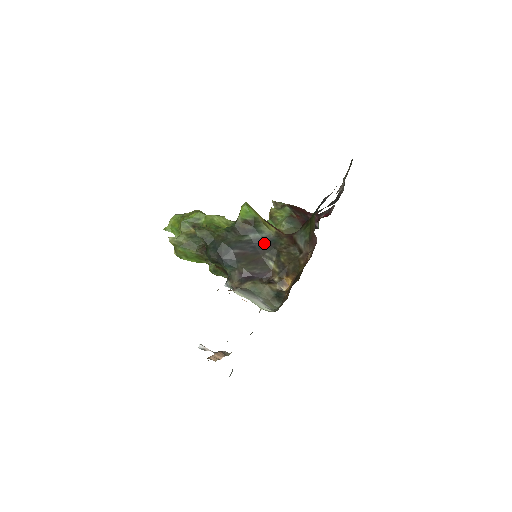
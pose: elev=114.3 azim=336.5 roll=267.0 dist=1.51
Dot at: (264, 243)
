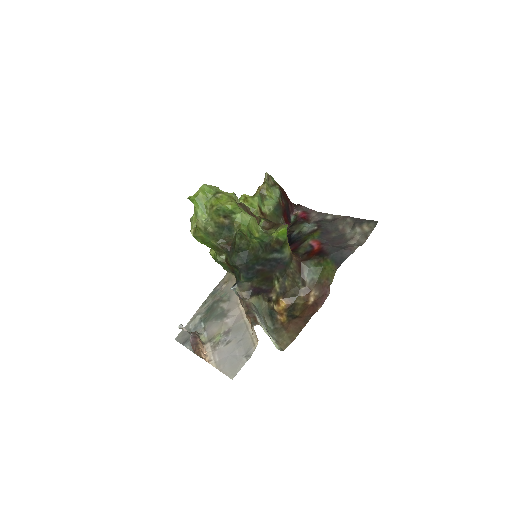
Dot at: (279, 263)
